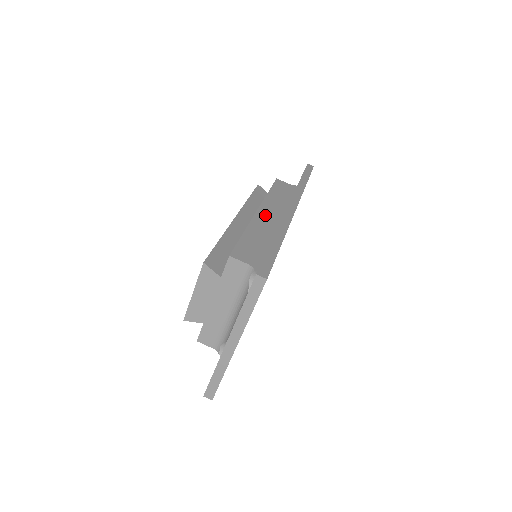
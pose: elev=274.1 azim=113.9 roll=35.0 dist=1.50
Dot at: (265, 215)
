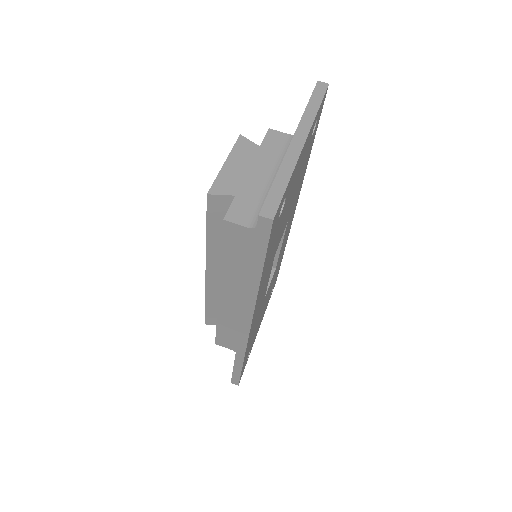
Dot at: occluded
